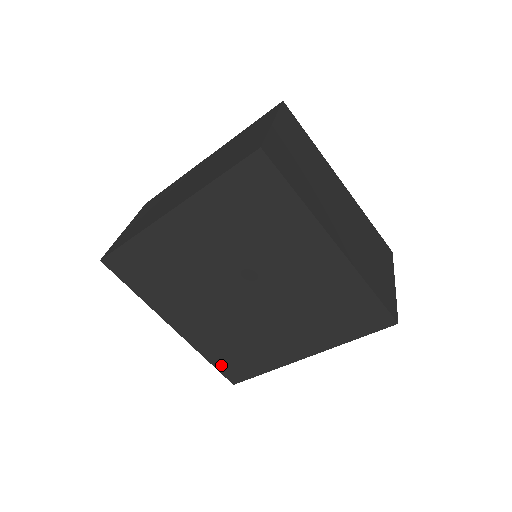
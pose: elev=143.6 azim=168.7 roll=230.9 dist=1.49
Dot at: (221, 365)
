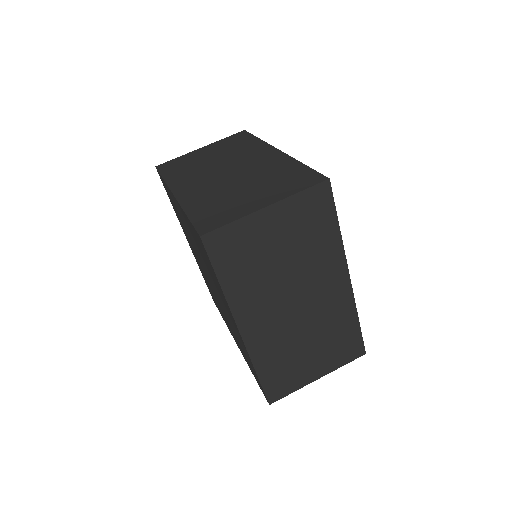
Dot at: occluded
